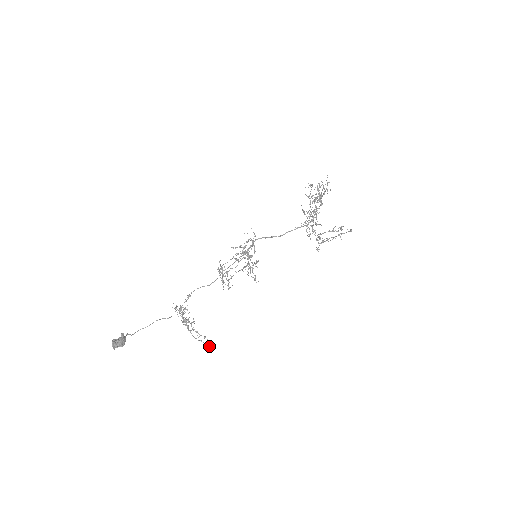
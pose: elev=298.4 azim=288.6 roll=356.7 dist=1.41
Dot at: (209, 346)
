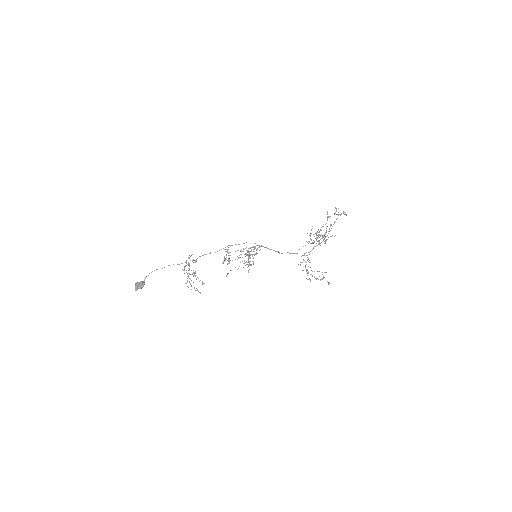
Dot at: (202, 284)
